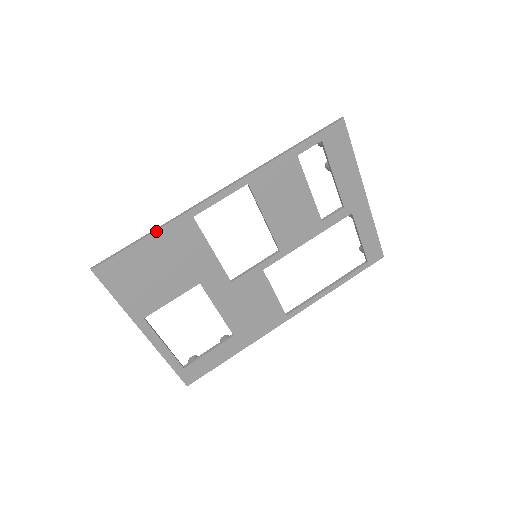
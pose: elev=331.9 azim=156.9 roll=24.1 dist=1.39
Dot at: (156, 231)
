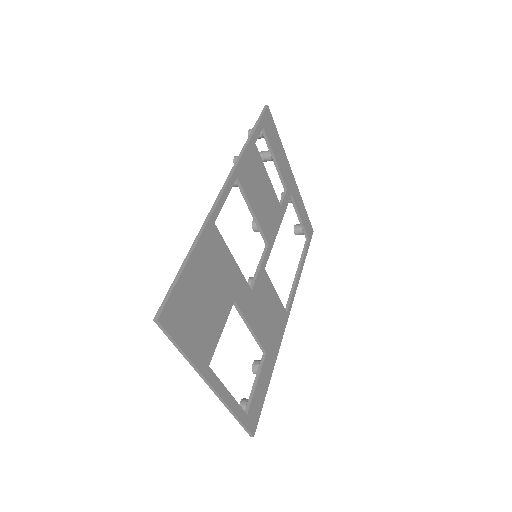
Dot at: (194, 248)
